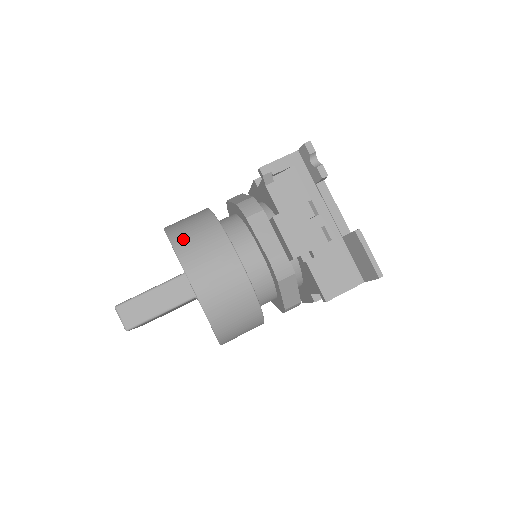
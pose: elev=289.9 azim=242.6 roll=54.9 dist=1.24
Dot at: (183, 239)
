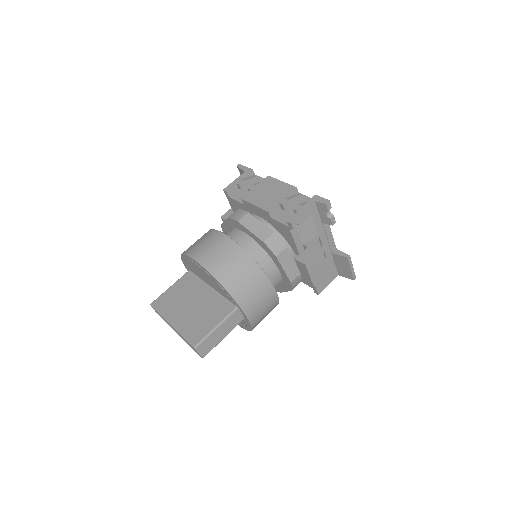
Dot at: (235, 285)
